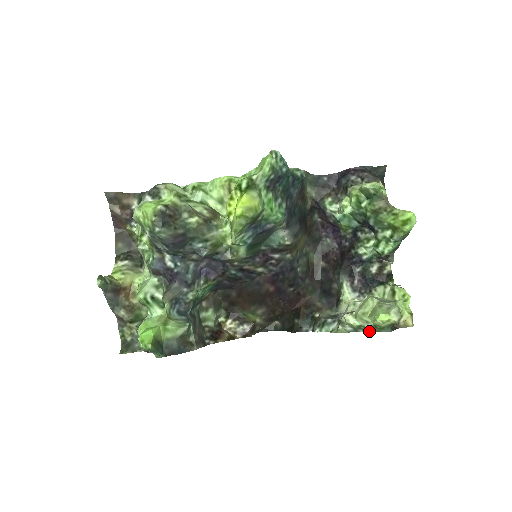
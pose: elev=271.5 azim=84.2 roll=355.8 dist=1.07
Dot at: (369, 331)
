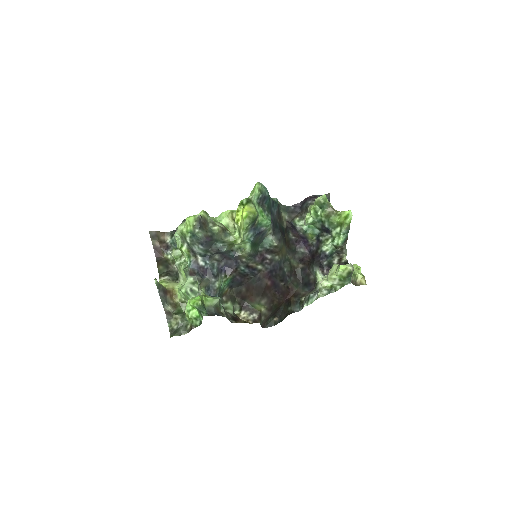
Dot at: (338, 289)
